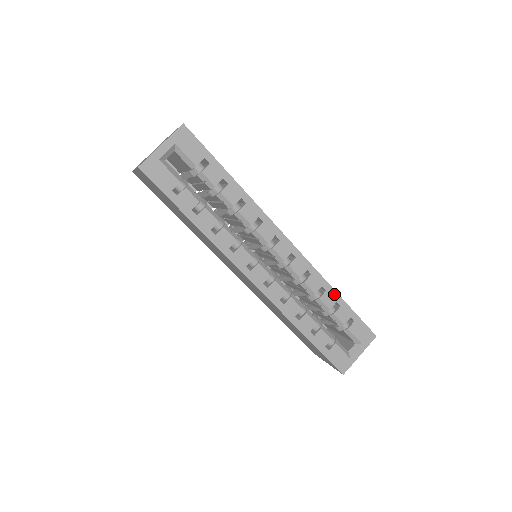
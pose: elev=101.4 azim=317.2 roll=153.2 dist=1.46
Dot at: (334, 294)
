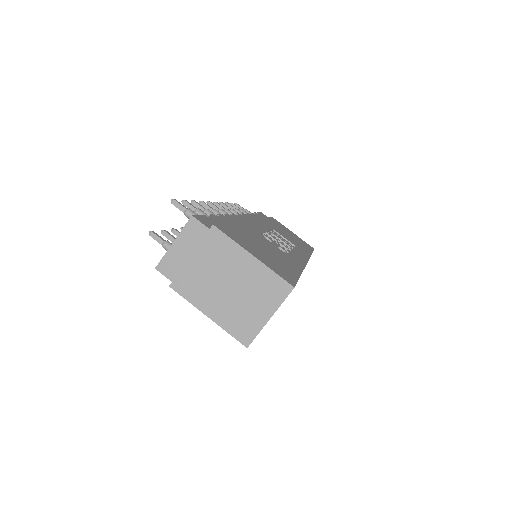
Dot at: occluded
